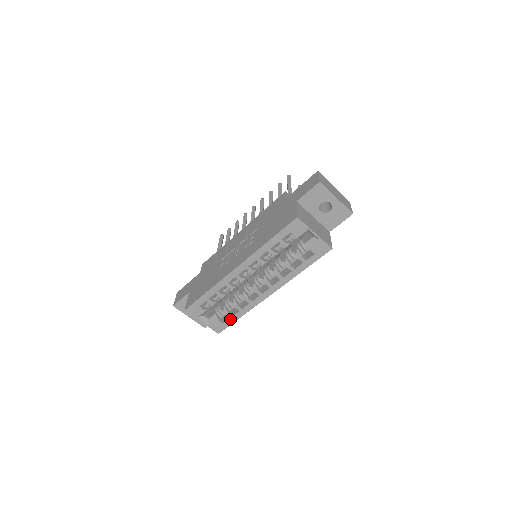
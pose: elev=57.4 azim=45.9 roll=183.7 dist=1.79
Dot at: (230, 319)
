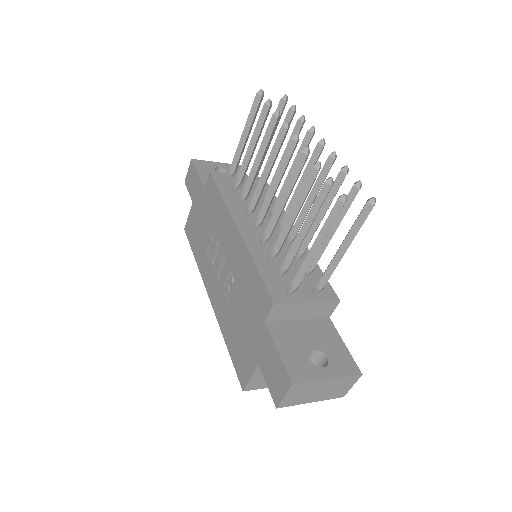
Dot at: occluded
